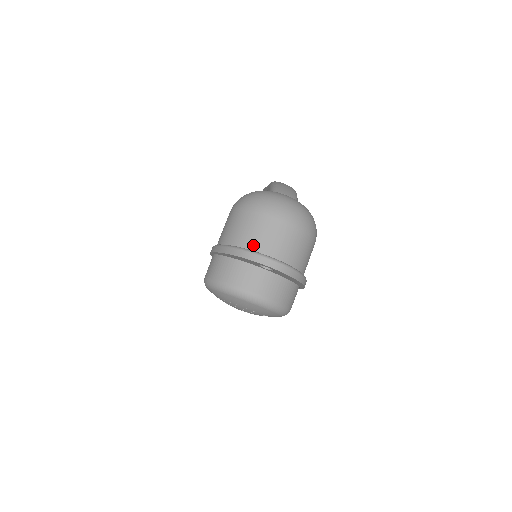
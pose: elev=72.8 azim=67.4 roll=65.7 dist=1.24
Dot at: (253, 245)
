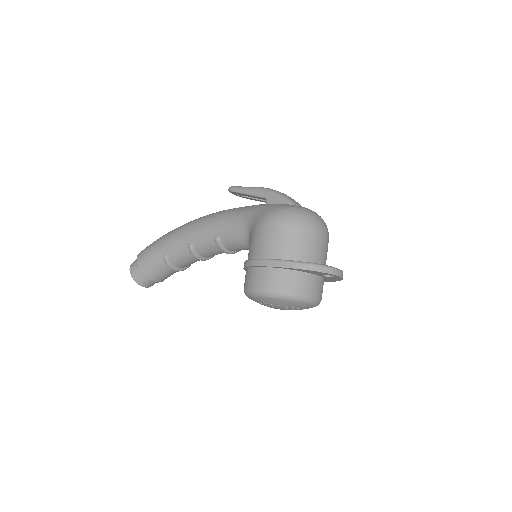
Dot at: (311, 258)
